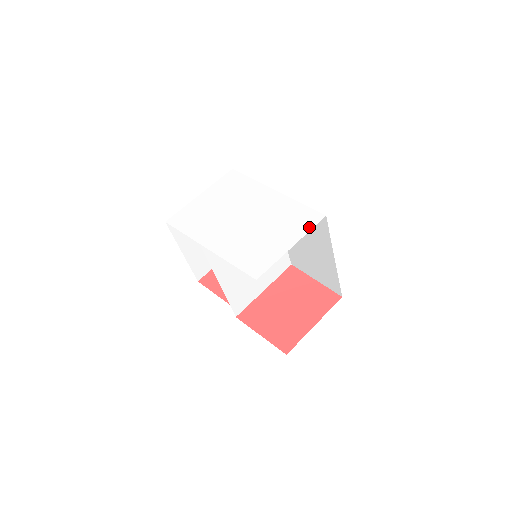
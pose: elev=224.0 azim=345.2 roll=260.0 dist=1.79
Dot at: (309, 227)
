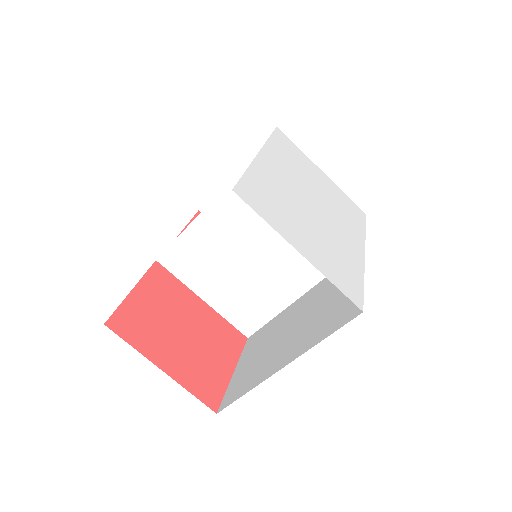
Dot at: (338, 283)
